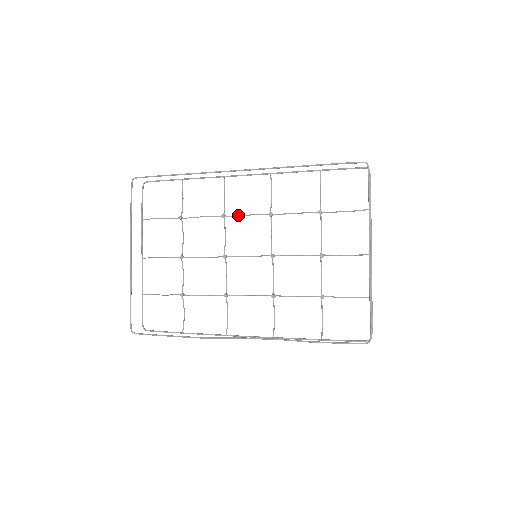
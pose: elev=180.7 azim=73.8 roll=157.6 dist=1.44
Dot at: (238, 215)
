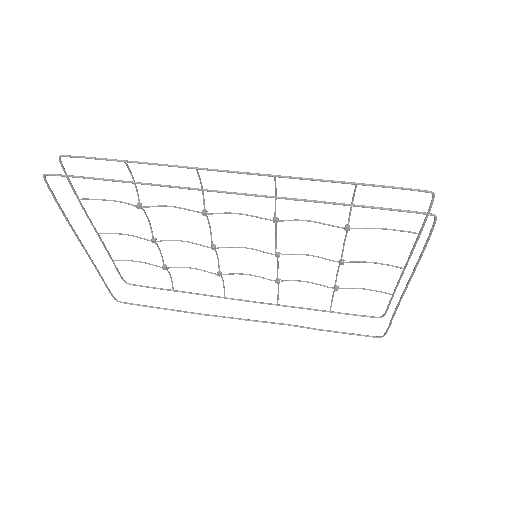
Dot at: (226, 213)
